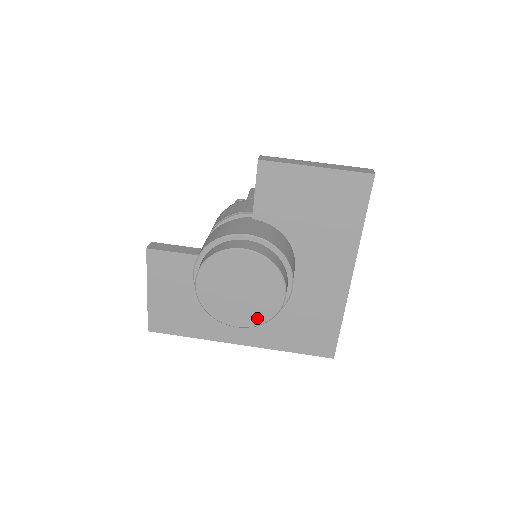
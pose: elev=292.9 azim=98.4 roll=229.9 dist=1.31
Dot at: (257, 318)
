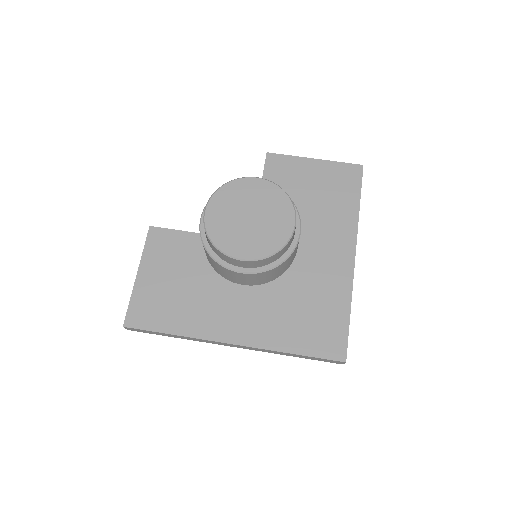
Dot at: (265, 248)
